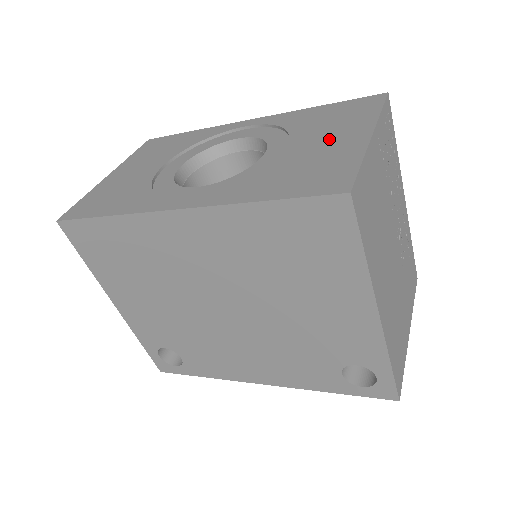
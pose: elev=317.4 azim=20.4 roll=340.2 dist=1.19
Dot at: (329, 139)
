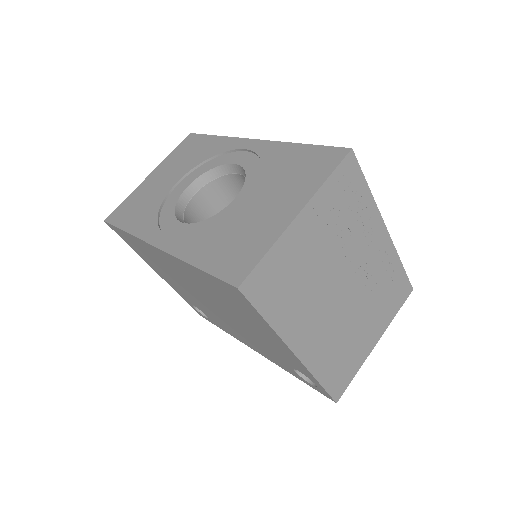
Dot at: (273, 205)
